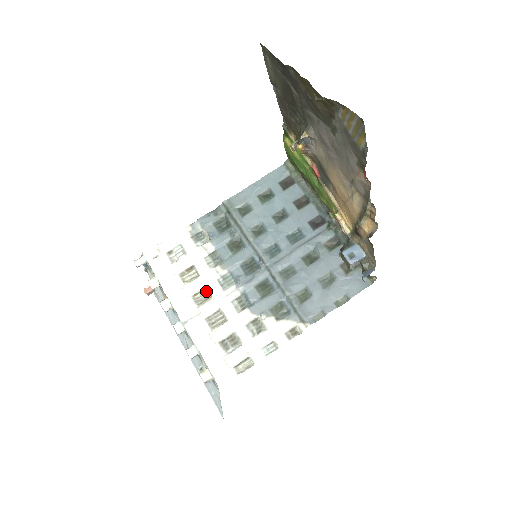
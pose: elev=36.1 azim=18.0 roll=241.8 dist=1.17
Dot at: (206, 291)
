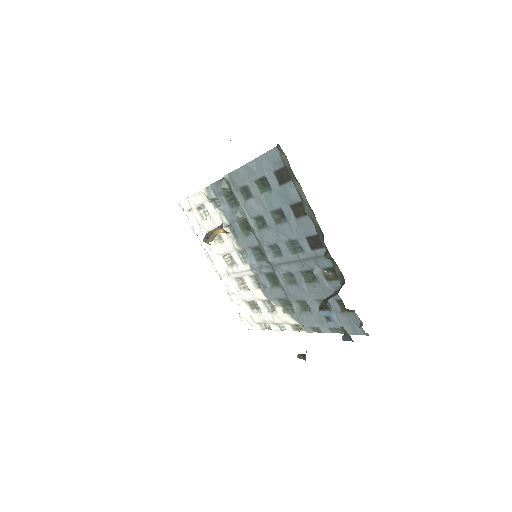
Dot at: (232, 255)
